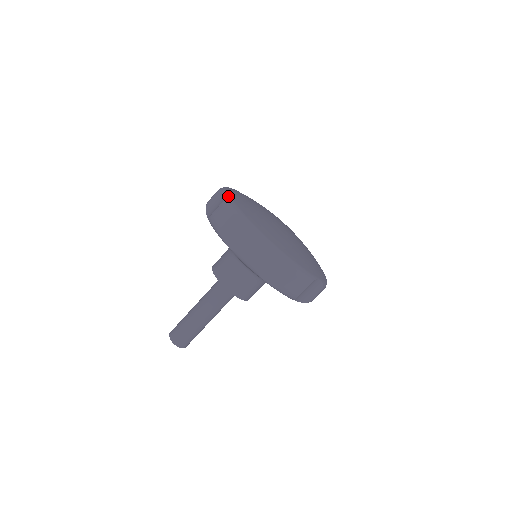
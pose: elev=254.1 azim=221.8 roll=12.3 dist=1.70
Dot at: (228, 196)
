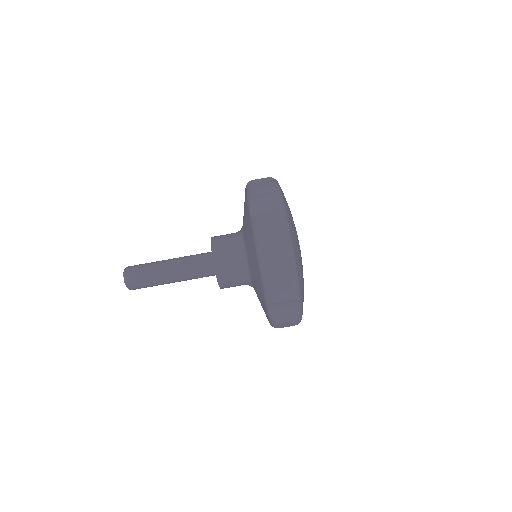
Dot at: (286, 213)
